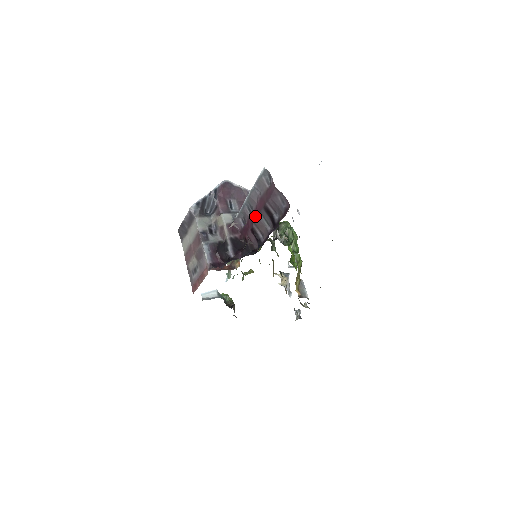
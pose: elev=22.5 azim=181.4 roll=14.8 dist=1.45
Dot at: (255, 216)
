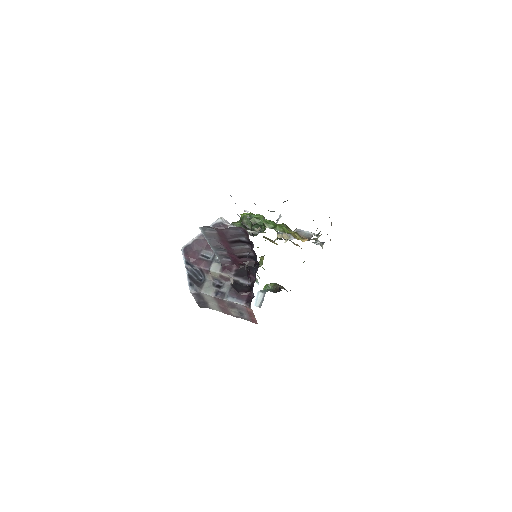
Dot at: (230, 251)
